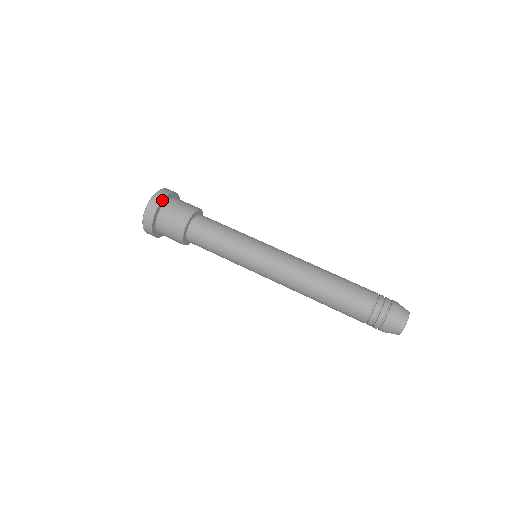
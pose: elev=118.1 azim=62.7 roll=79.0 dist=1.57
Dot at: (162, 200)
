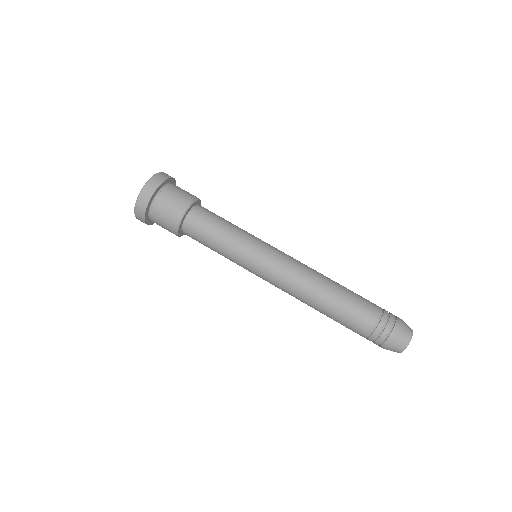
Dot at: (157, 187)
